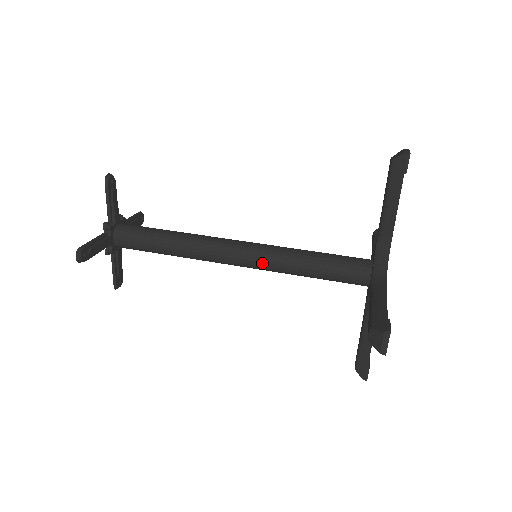
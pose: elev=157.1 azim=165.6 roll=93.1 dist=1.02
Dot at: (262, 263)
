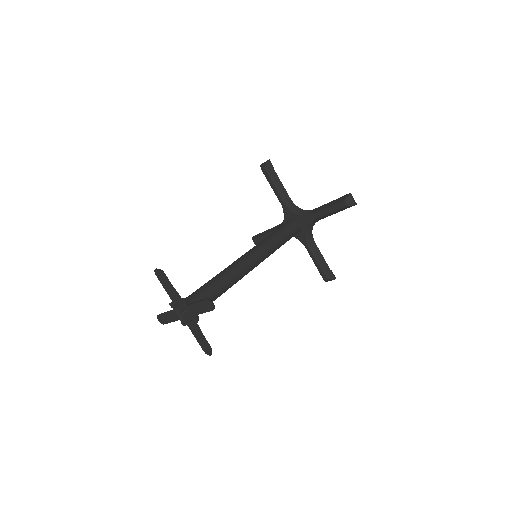
Dot at: (265, 251)
